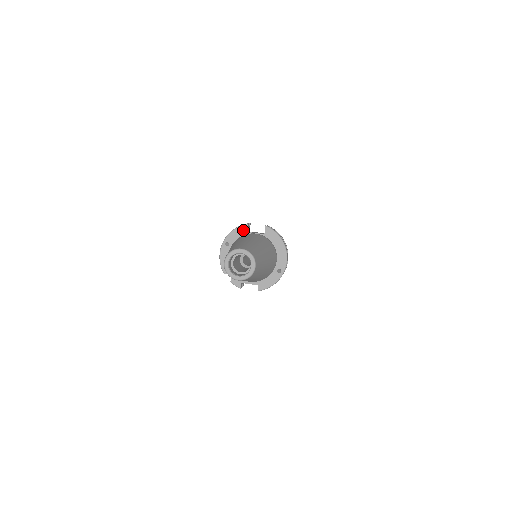
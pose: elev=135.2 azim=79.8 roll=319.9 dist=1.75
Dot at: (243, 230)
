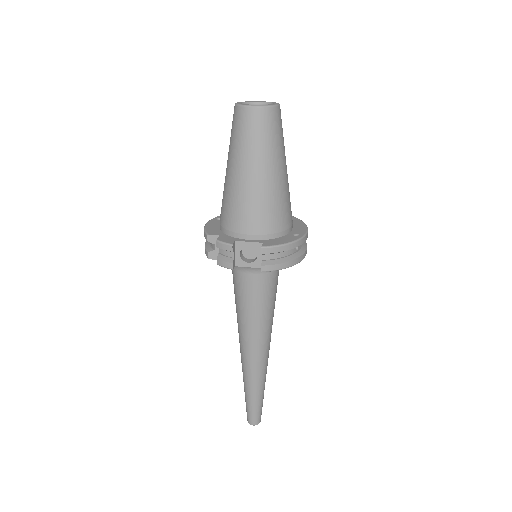
Dot at: occluded
